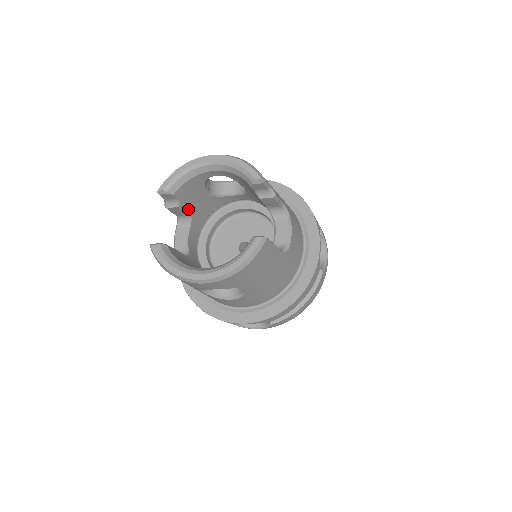
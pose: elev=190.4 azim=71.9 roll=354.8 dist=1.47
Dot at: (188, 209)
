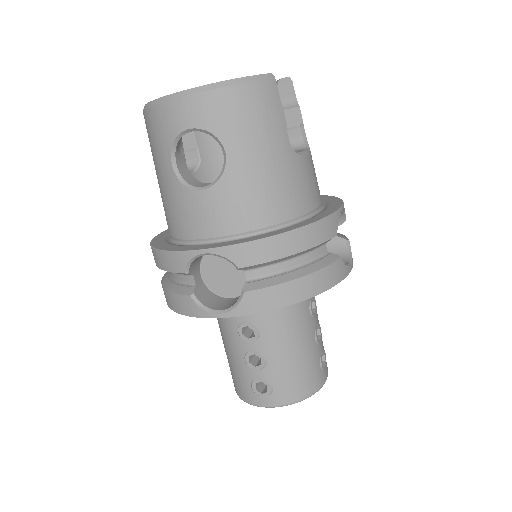
Dot at: (201, 149)
